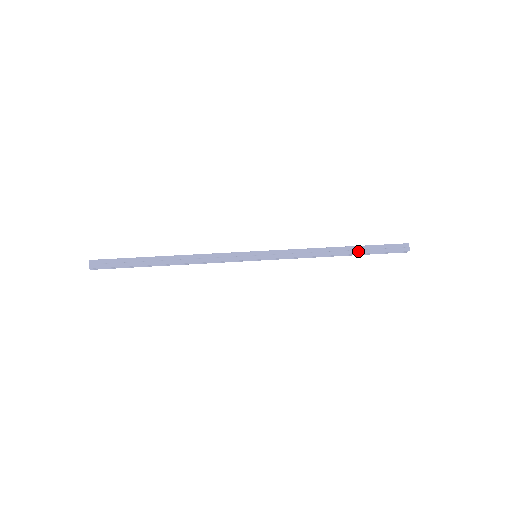
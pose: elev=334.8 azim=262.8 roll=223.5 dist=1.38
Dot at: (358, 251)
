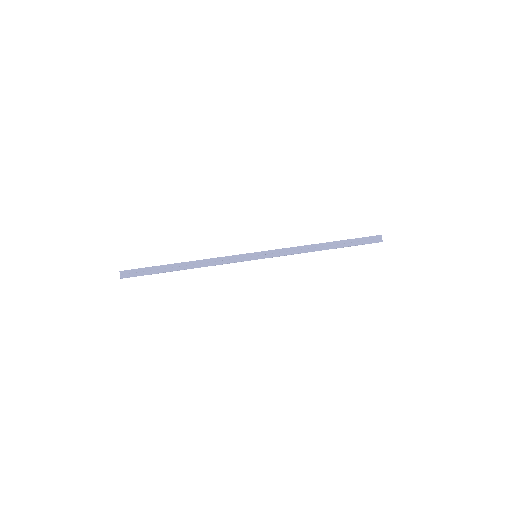
Dot at: (340, 245)
